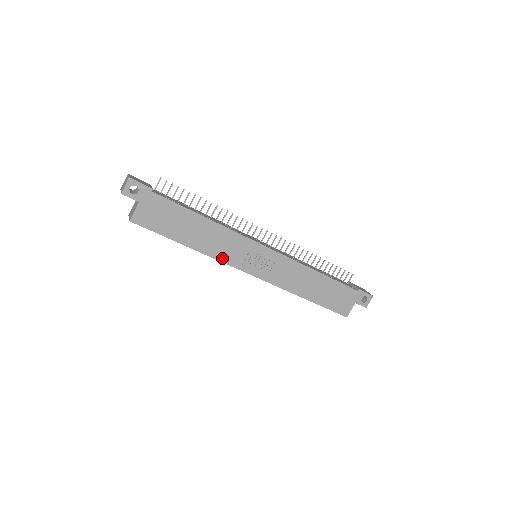
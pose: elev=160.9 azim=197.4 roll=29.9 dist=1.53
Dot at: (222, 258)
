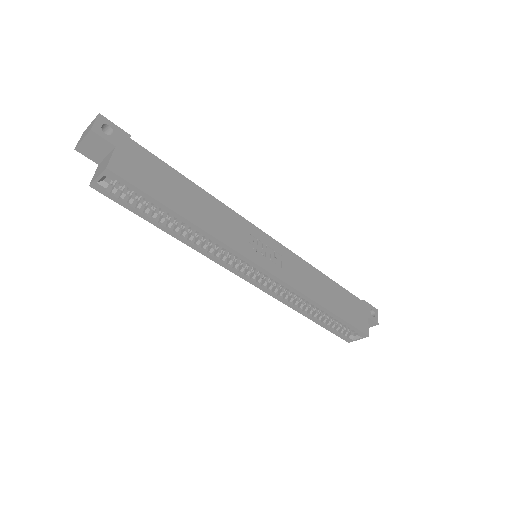
Dot at: (228, 242)
